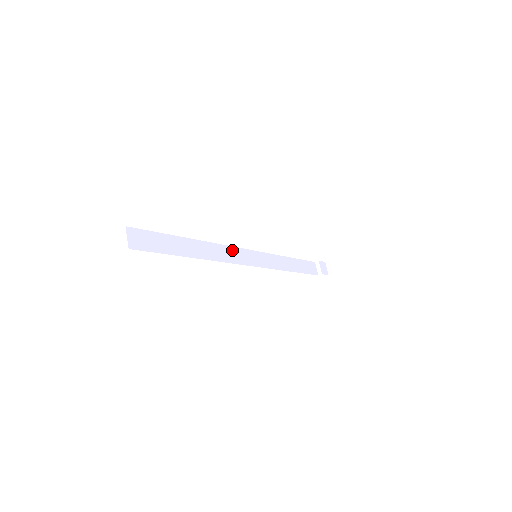
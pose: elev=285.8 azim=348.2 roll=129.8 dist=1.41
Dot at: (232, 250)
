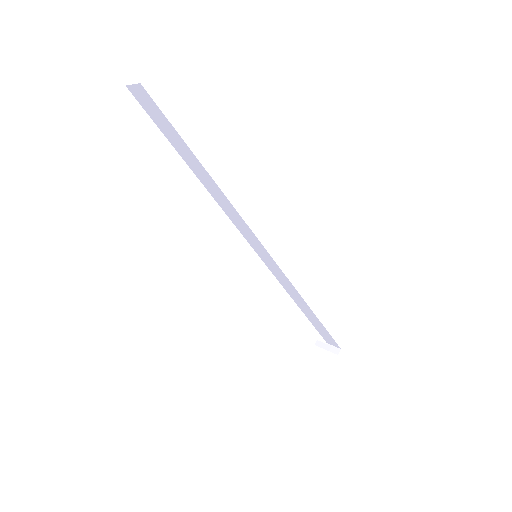
Dot at: occluded
